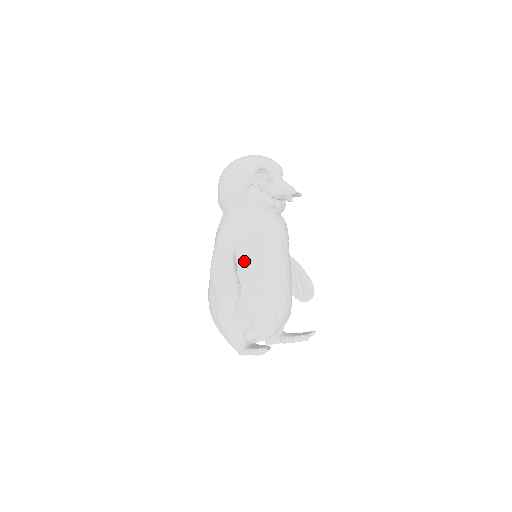
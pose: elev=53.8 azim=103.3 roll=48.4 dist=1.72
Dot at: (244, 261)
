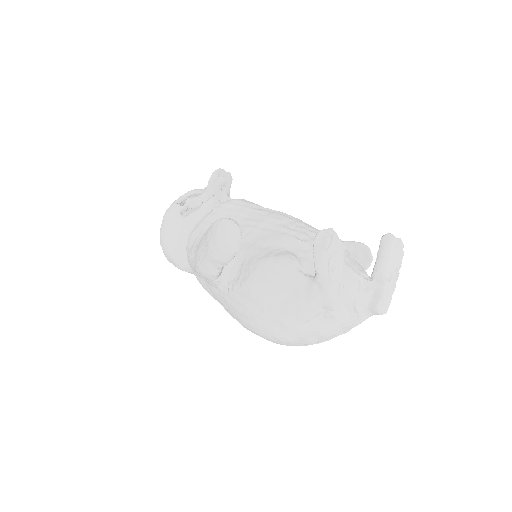
Dot at: occluded
